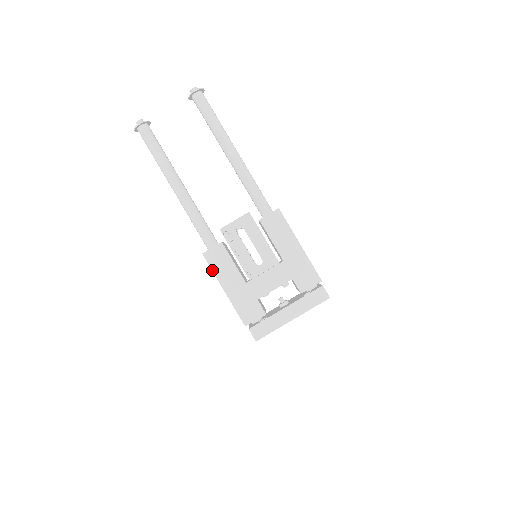
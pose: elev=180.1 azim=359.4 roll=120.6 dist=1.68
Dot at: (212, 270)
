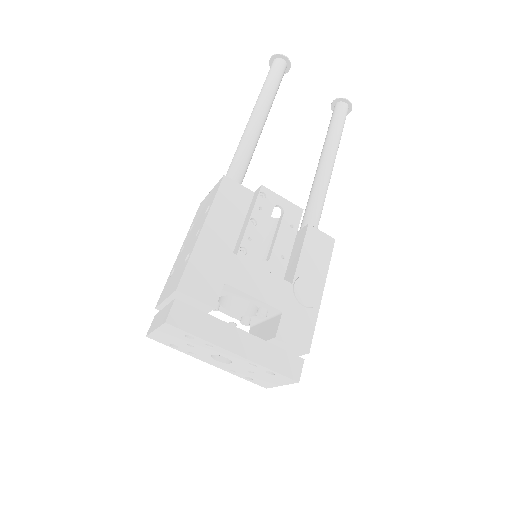
Dot at: (215, 198)
